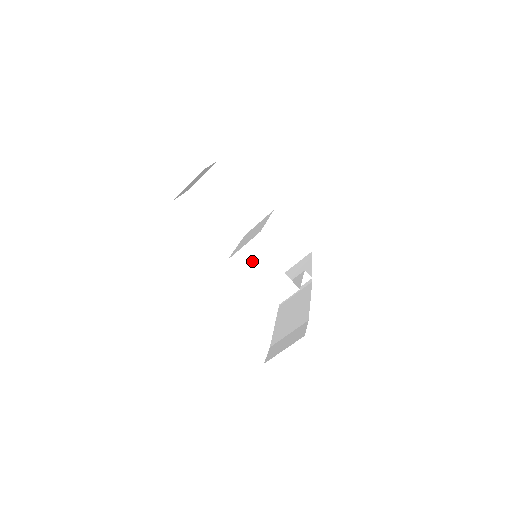
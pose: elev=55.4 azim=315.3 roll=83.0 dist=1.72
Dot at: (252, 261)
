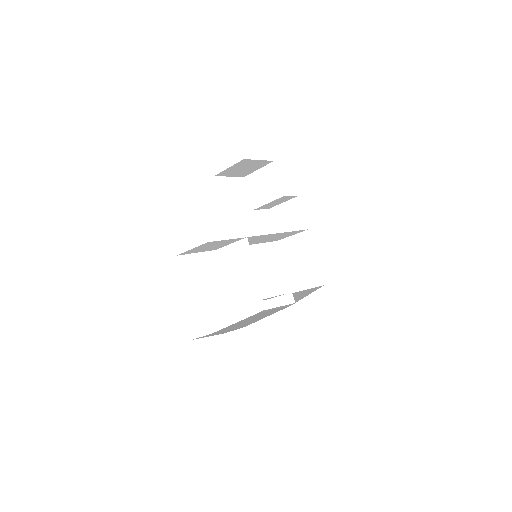
Dot at: (239, 254)
